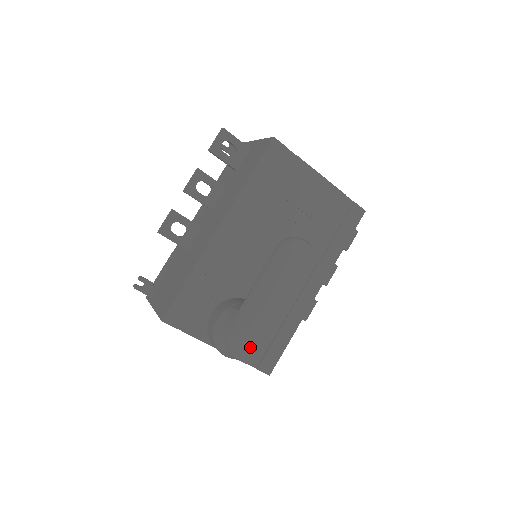
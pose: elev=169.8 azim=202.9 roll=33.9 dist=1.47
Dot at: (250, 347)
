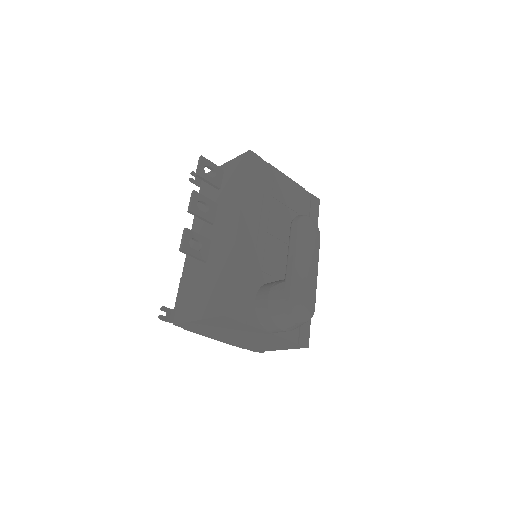
Dot at: (306, 308)
